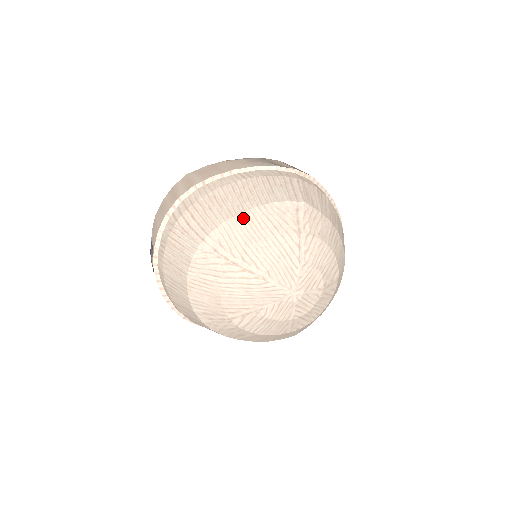
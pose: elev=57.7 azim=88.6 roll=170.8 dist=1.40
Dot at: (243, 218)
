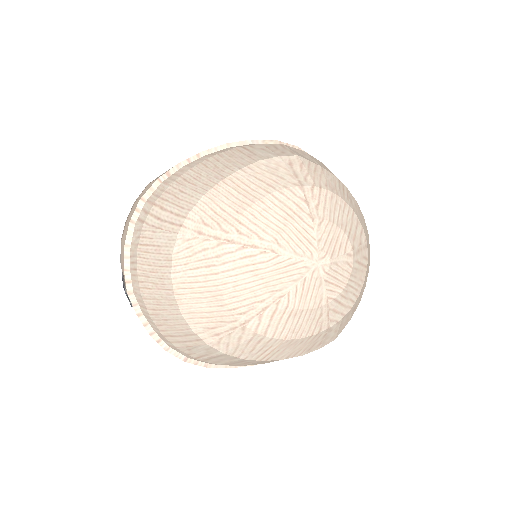
Dot at: (225, 185)
